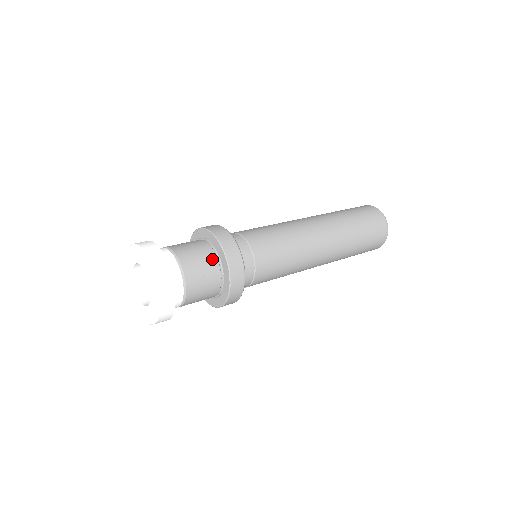
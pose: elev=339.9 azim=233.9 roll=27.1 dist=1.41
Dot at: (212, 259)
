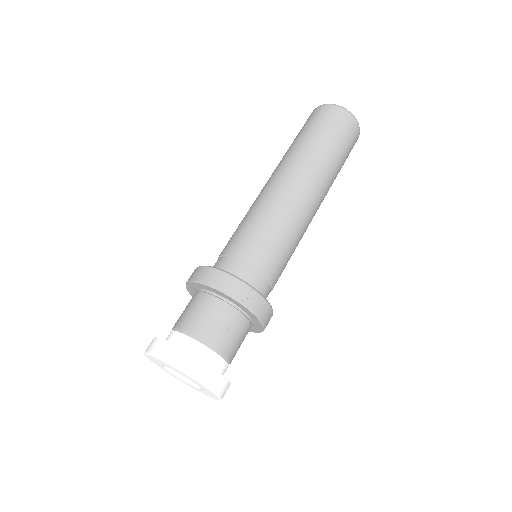
Dot at: occluded
